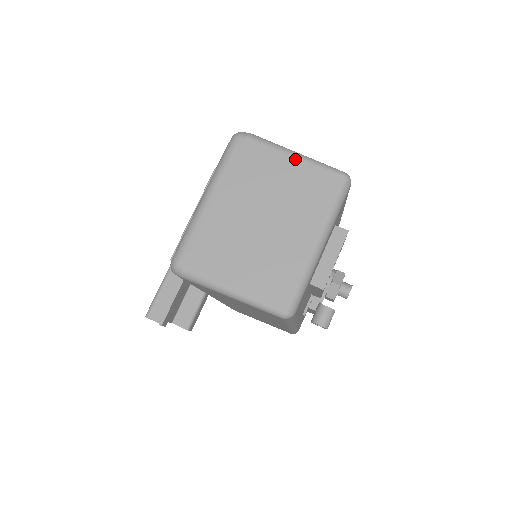
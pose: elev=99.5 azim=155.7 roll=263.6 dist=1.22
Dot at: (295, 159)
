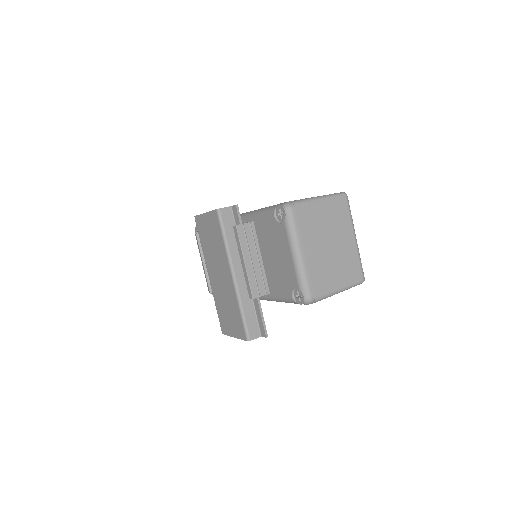
Dot at: (323, 202)
